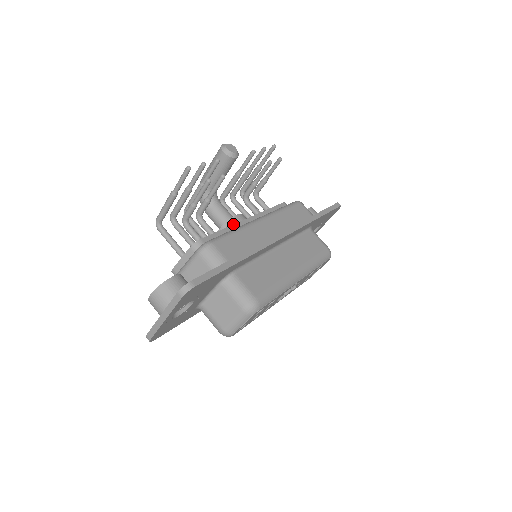
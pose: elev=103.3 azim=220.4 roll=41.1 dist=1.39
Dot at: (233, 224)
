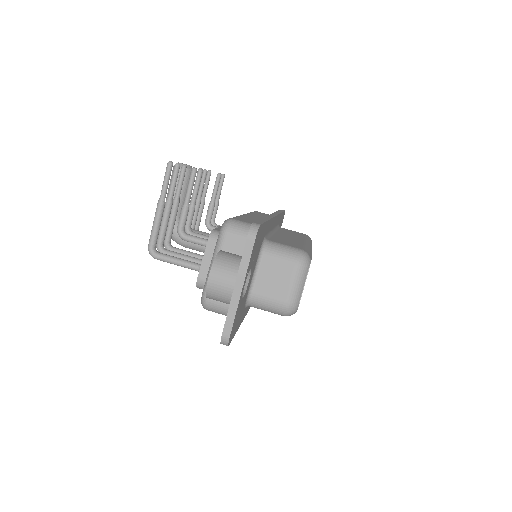
Dot at: occluded
